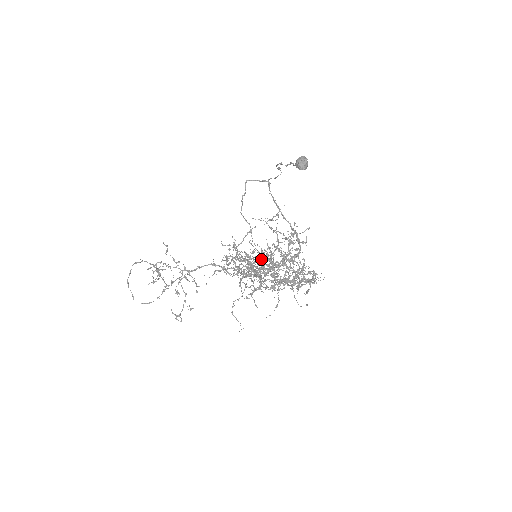
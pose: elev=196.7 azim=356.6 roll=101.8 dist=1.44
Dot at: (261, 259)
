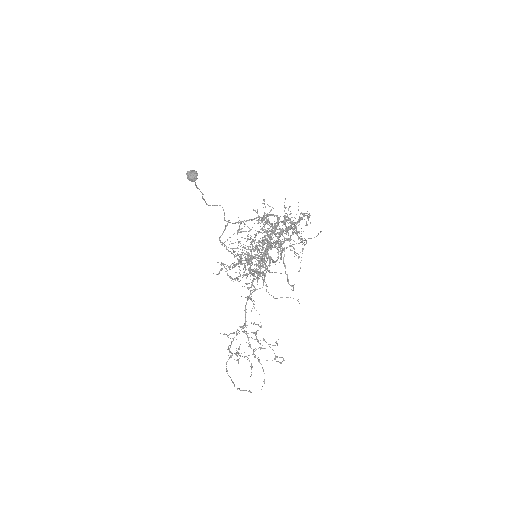
Dot at: (253, 250)
